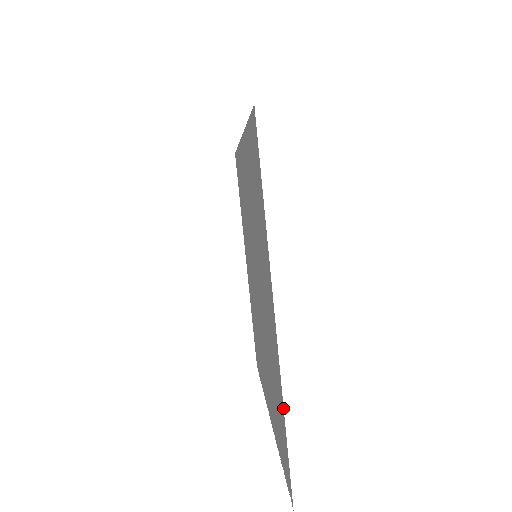
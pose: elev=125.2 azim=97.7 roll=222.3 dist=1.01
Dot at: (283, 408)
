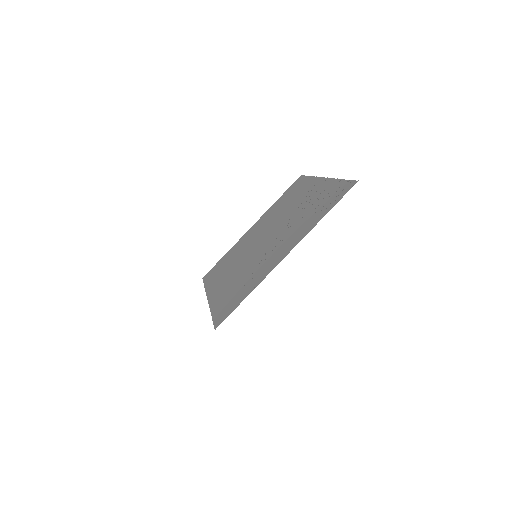
Dot at: occluded
